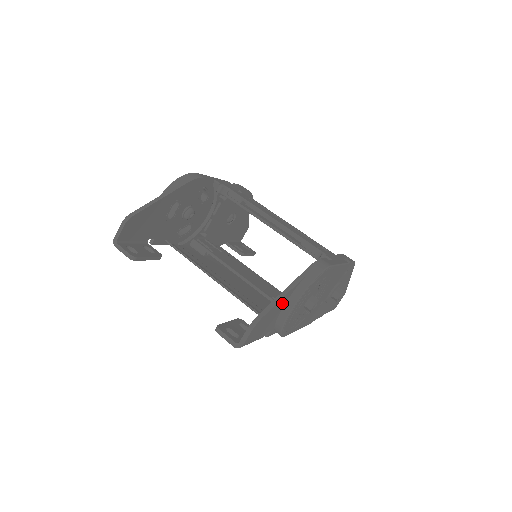
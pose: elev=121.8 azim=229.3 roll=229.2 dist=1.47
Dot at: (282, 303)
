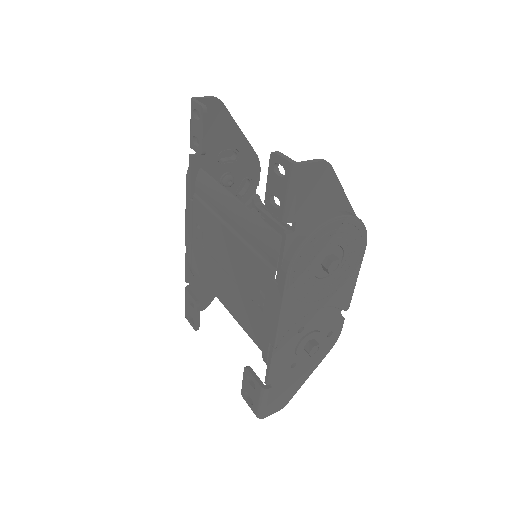
Dot at: (334, 202)
